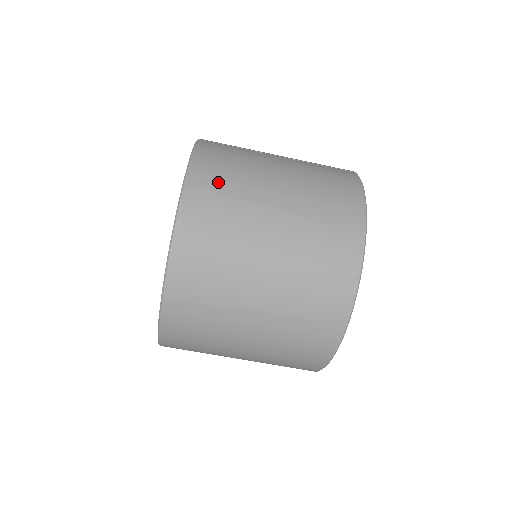
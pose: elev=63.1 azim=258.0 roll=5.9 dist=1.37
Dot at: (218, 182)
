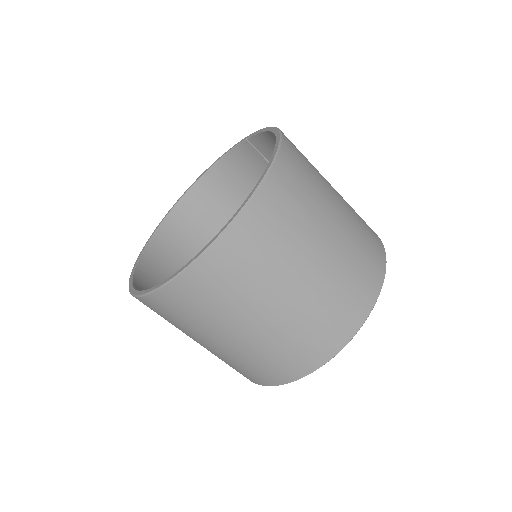
Dot at: occluded
